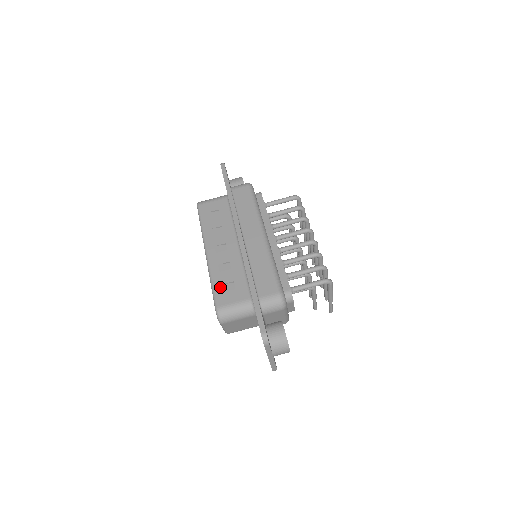
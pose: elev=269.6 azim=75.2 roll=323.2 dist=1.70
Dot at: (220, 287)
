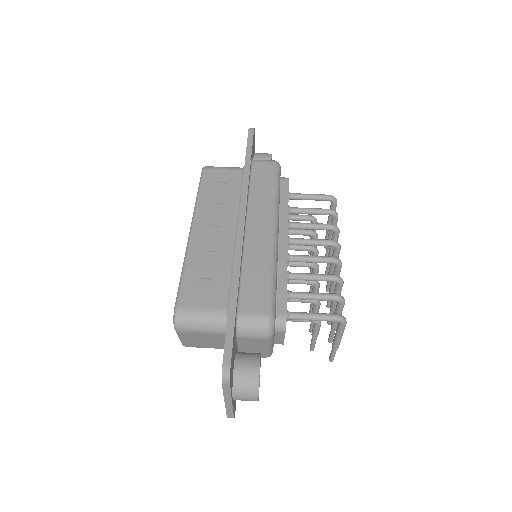
Dot at: (192, 281)
